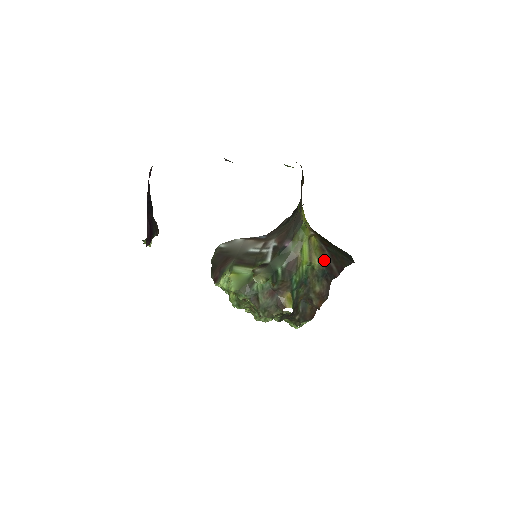
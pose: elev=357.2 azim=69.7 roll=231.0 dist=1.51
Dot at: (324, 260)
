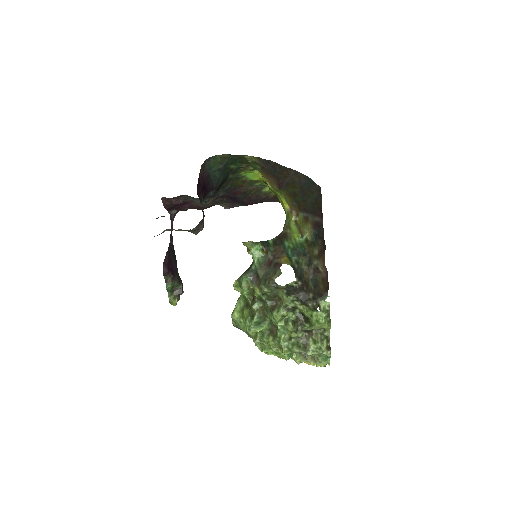
Dot at: (310, 224)
